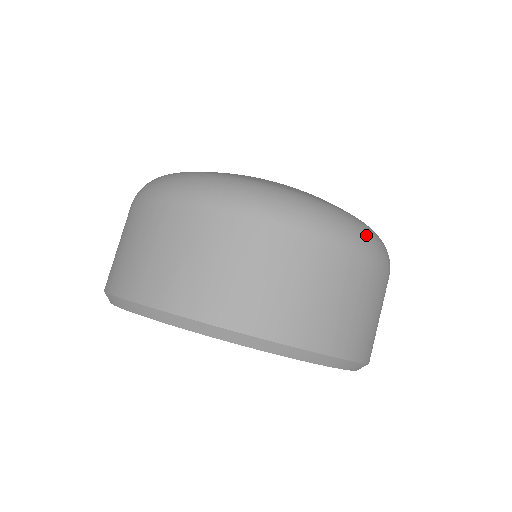
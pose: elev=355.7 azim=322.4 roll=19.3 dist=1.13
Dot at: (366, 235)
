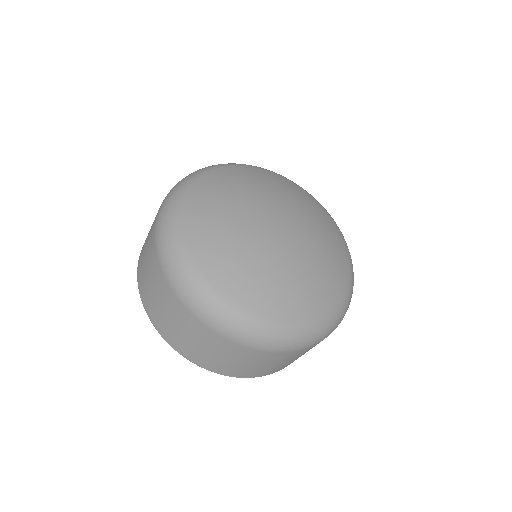
Dot at: (235, 329)
